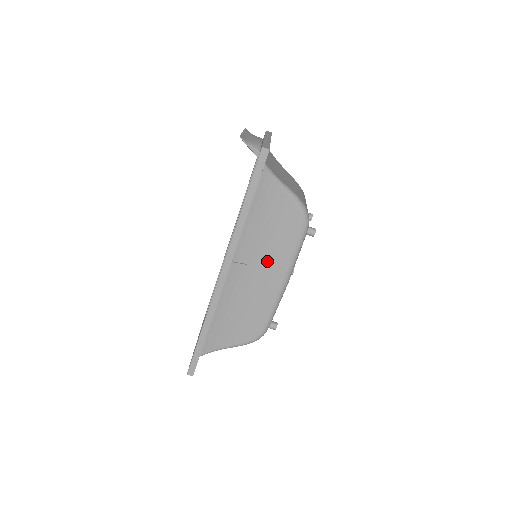
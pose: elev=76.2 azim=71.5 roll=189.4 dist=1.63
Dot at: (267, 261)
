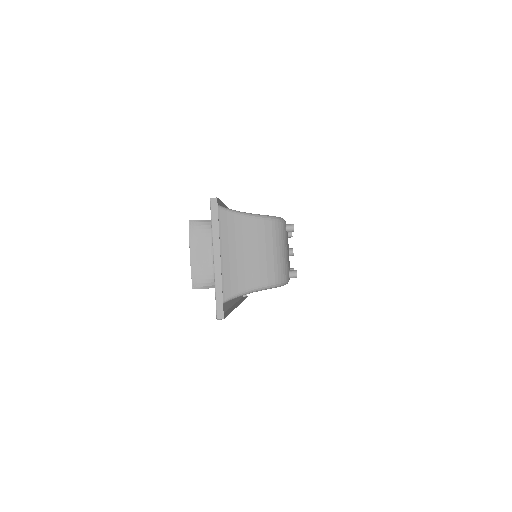
Dot at: occluded
